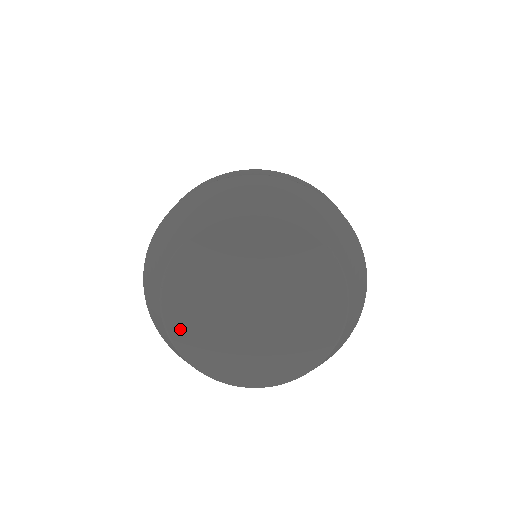
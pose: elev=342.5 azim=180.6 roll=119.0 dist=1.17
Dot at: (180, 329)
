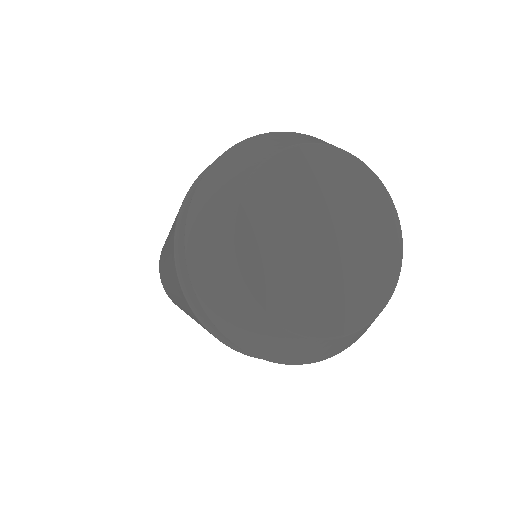
Dot at: (253, 208)
